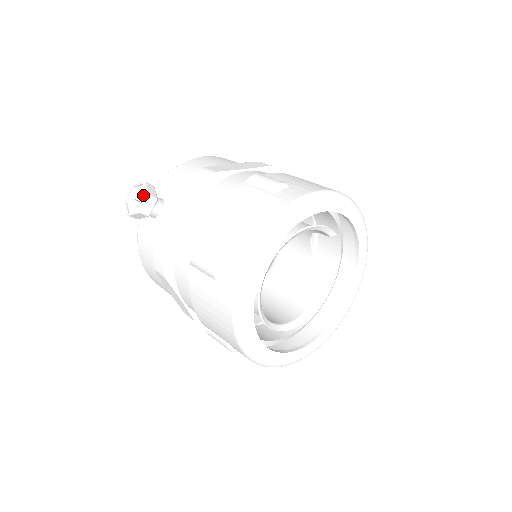
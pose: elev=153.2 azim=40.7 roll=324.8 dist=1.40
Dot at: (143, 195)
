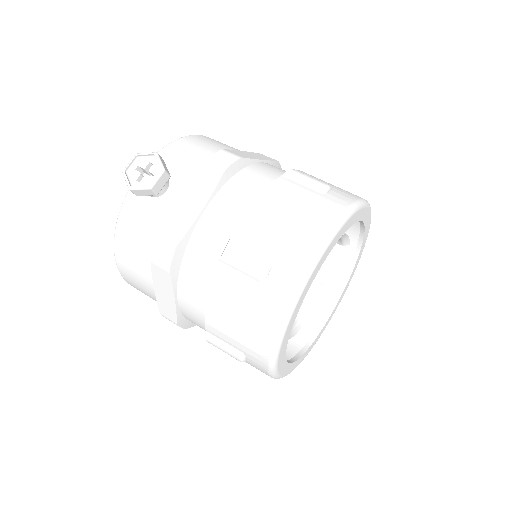
Dot at: (153, 168)
